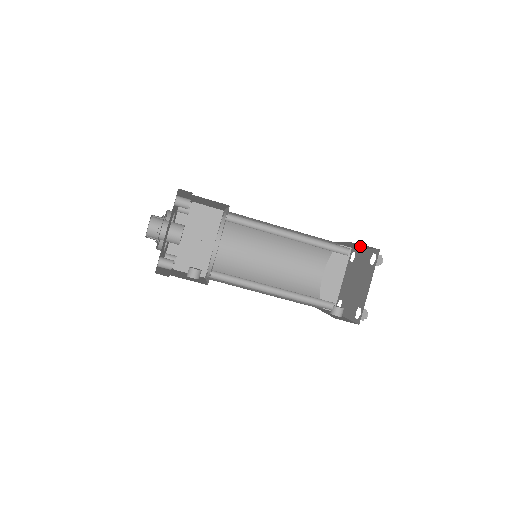
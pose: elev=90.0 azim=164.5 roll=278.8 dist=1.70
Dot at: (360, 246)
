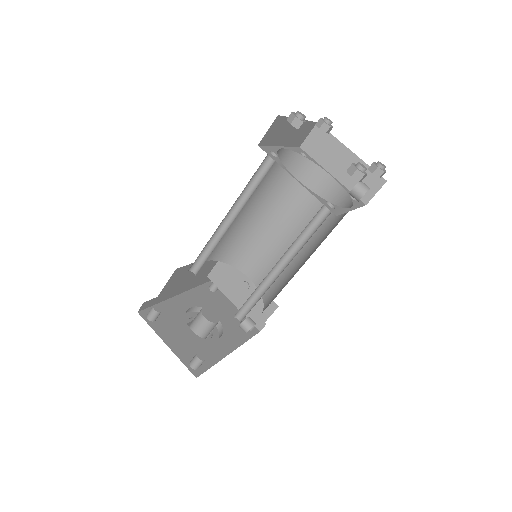
Dot at: (286, 129)
